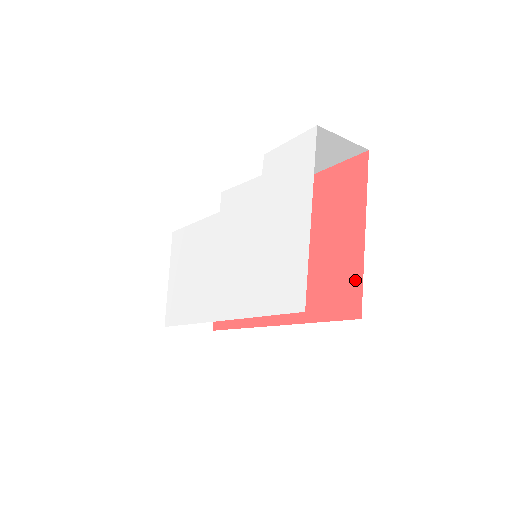
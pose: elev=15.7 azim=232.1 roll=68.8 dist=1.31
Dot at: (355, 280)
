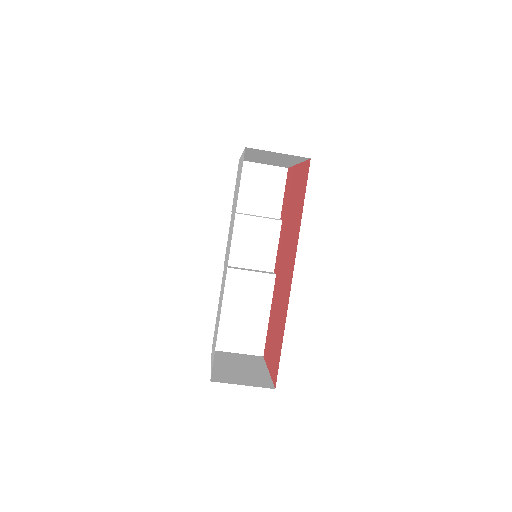
Dot at: (303, 169)
